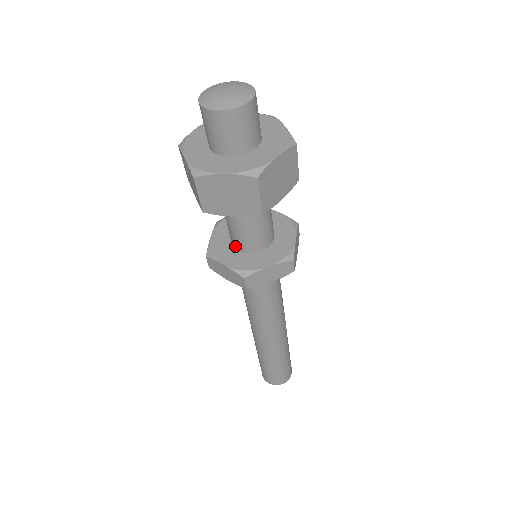
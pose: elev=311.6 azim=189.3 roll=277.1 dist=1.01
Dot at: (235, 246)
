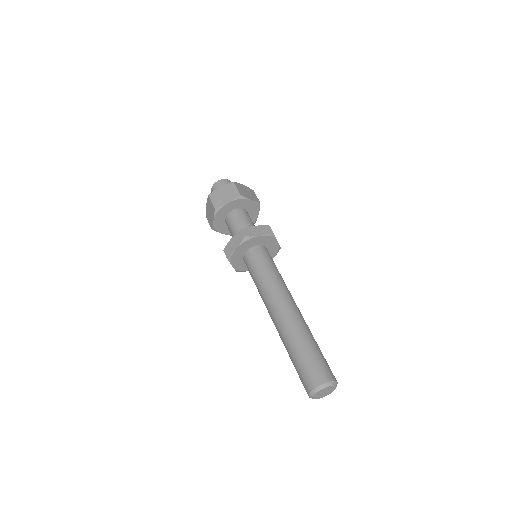
Dot at: occluded
